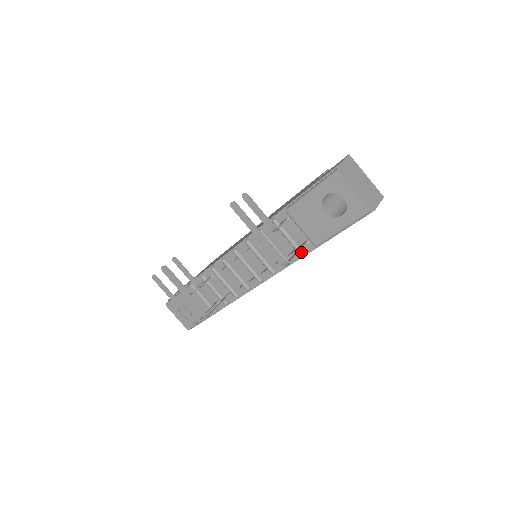
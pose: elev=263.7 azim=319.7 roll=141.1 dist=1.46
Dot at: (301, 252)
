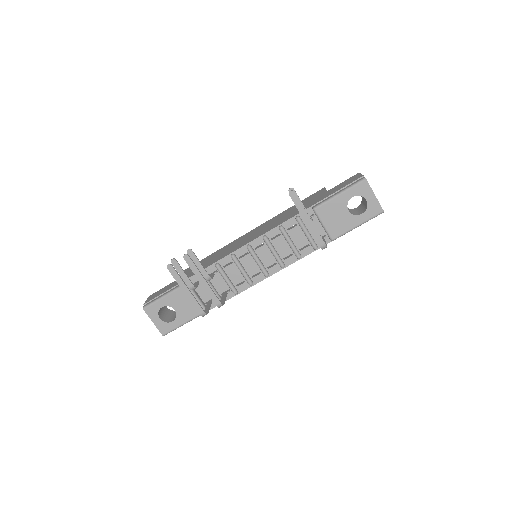
Dot at: (316, 246)
